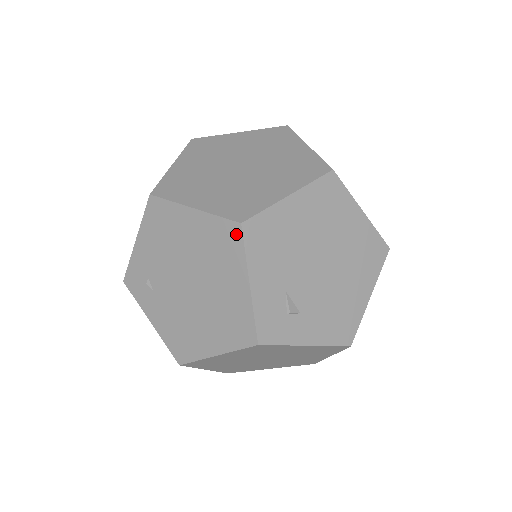
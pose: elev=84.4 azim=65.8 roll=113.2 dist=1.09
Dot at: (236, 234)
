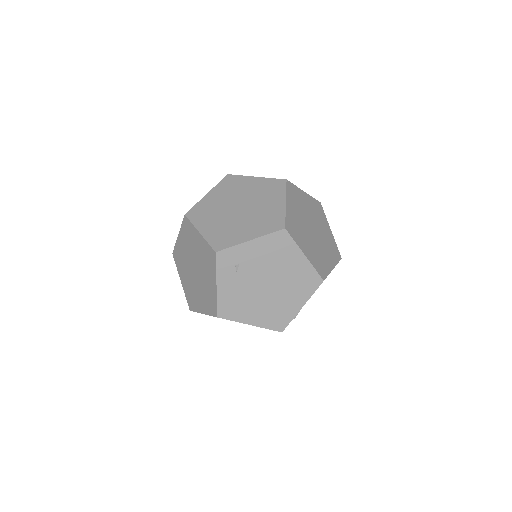
Dot at: (317, 283)
